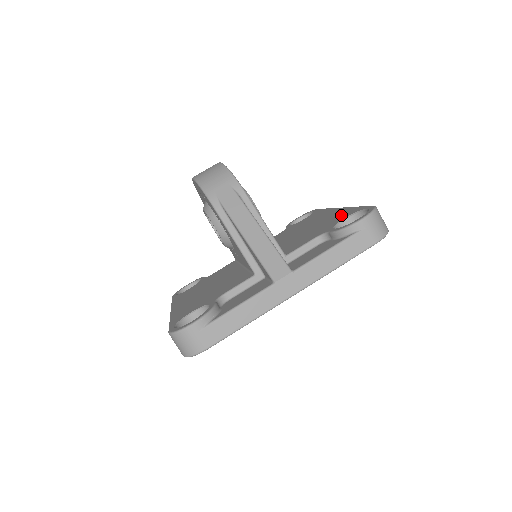
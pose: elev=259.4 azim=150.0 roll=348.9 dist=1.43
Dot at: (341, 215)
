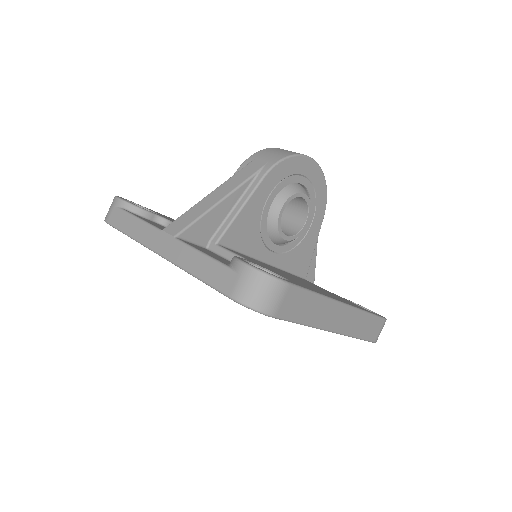
Dot at: occluded
